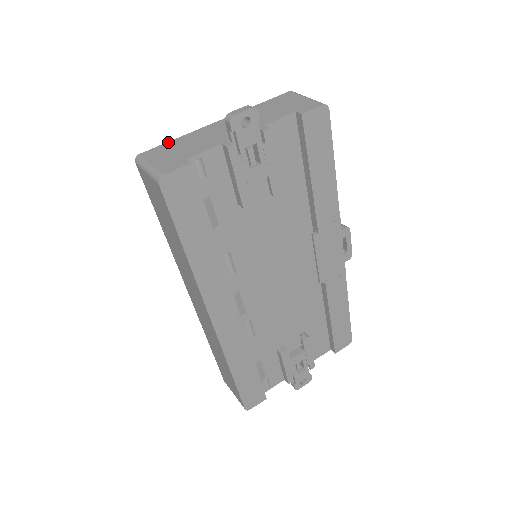
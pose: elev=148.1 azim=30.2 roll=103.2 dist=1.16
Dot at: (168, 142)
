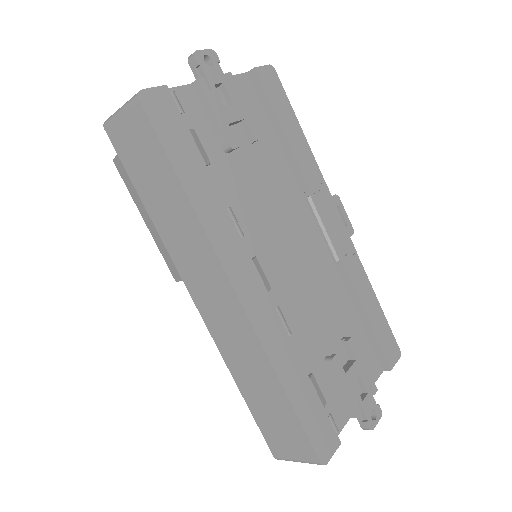
Dot at: occluded
